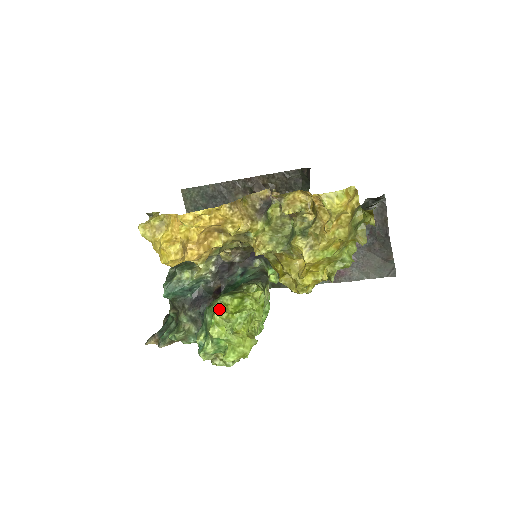
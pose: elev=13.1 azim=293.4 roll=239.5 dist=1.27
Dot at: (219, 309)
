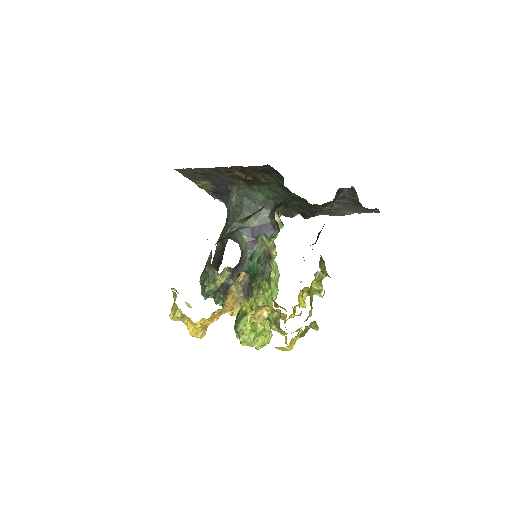
Dot at: (241, 336)
